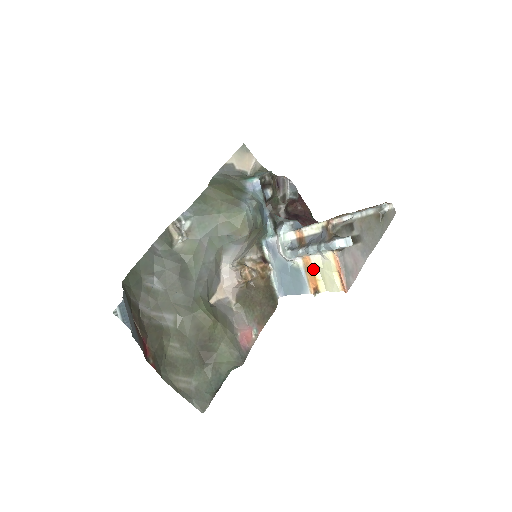
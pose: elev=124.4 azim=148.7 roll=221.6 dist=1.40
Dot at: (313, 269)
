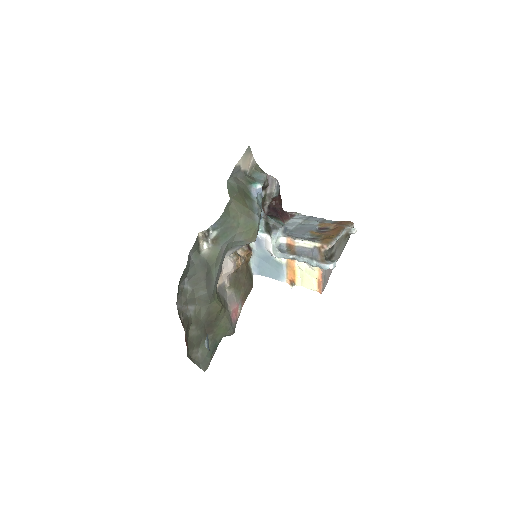
Dot at: (295, 269)
